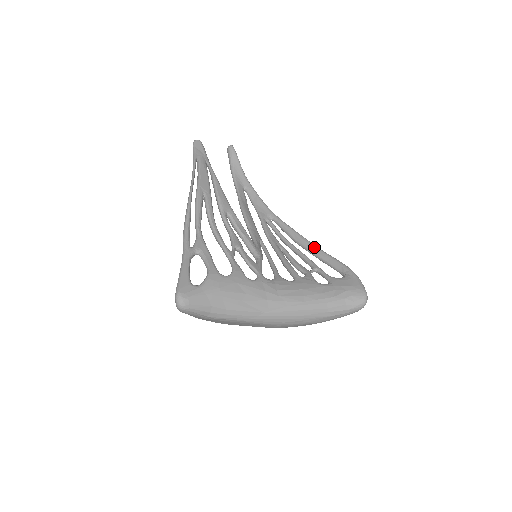
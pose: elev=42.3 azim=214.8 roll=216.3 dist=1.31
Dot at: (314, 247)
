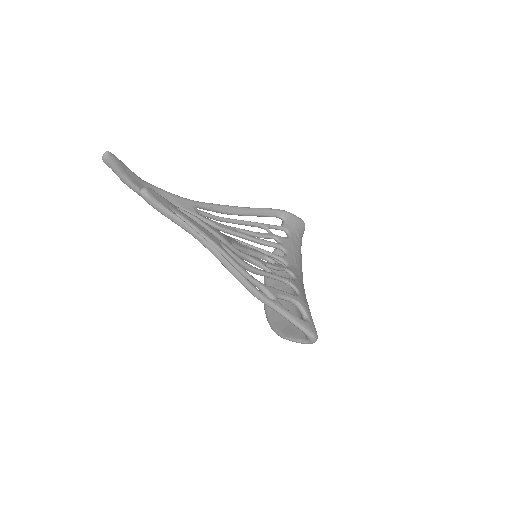
Dot at: (248, 210)
